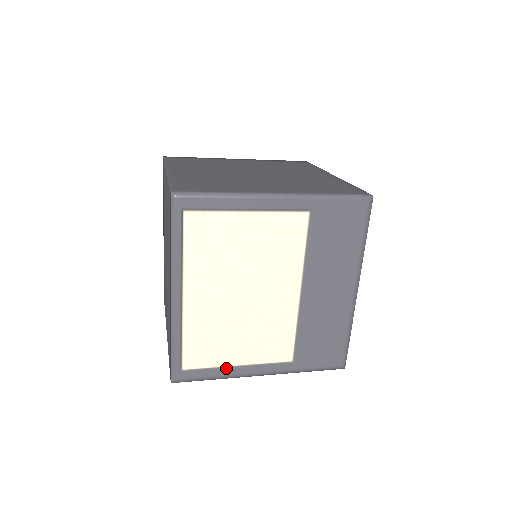
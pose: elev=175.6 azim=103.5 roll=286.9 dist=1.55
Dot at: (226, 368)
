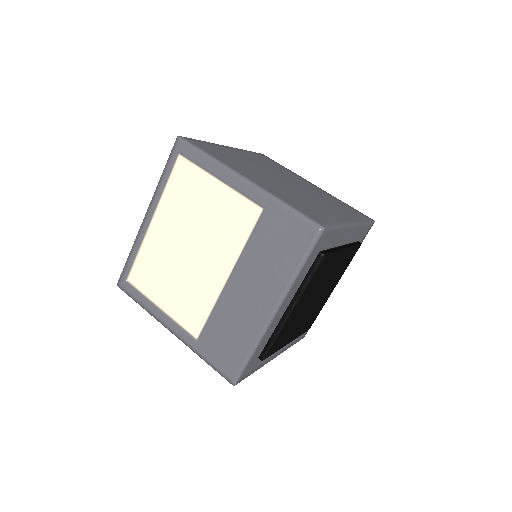
Dot at: (152, 303)
